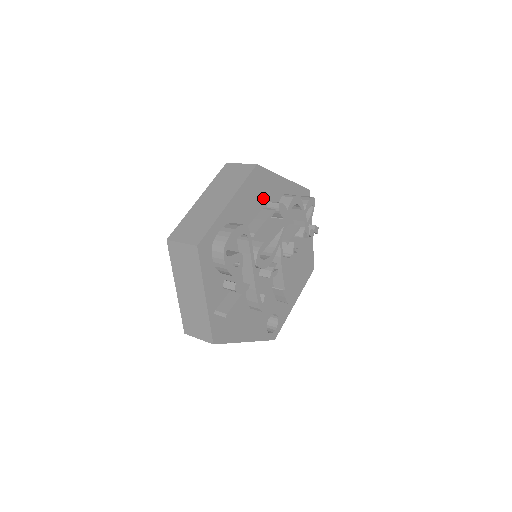
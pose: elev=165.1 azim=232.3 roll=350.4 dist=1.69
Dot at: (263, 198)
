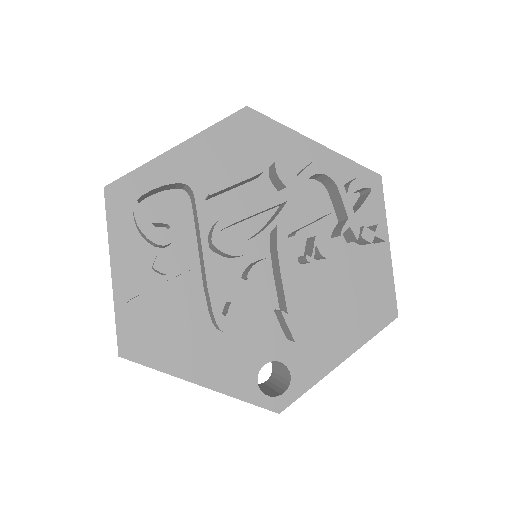
Dot at: (259, 158)
